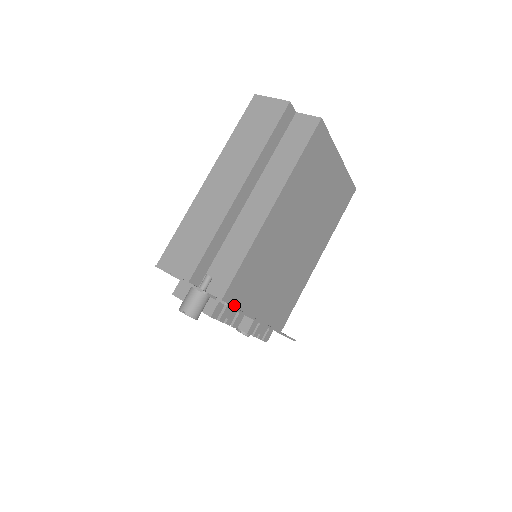
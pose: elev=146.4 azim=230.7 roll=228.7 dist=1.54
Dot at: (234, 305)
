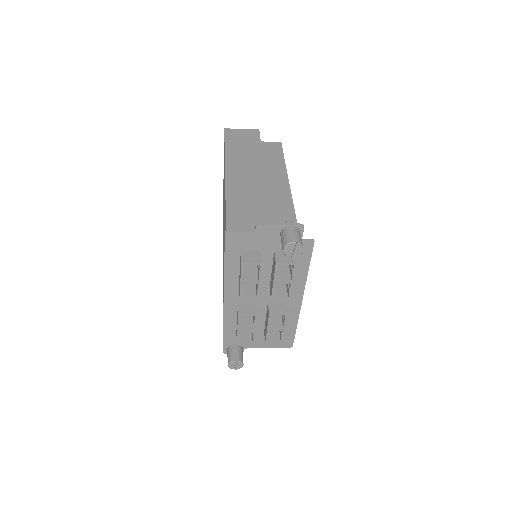
Dot at: (298, 261)
